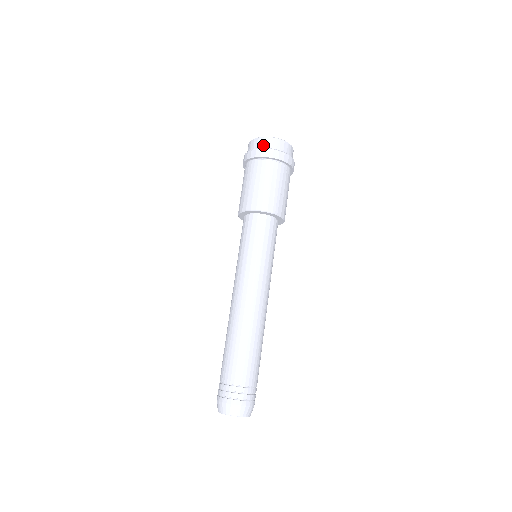
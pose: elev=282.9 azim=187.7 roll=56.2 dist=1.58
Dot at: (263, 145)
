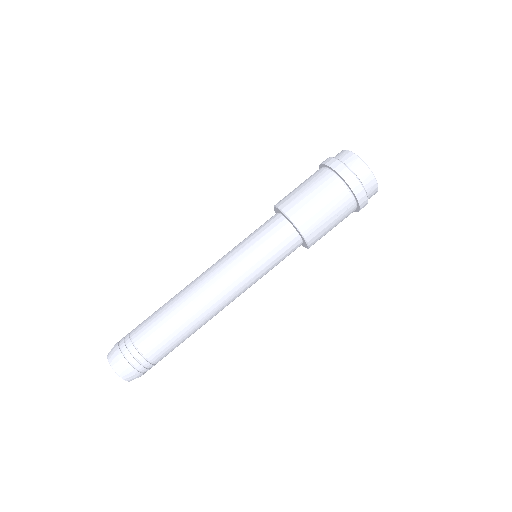
Dot at: (351, 164)
